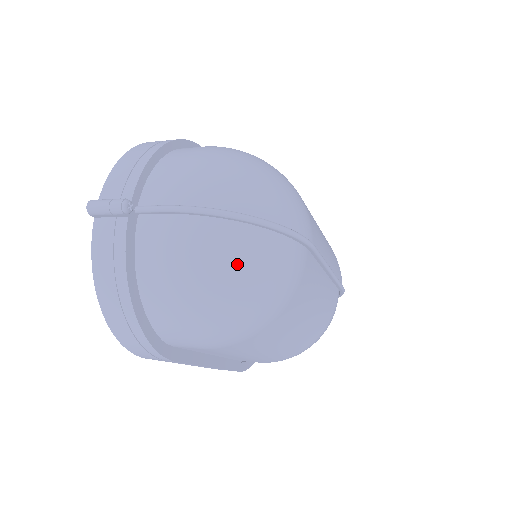
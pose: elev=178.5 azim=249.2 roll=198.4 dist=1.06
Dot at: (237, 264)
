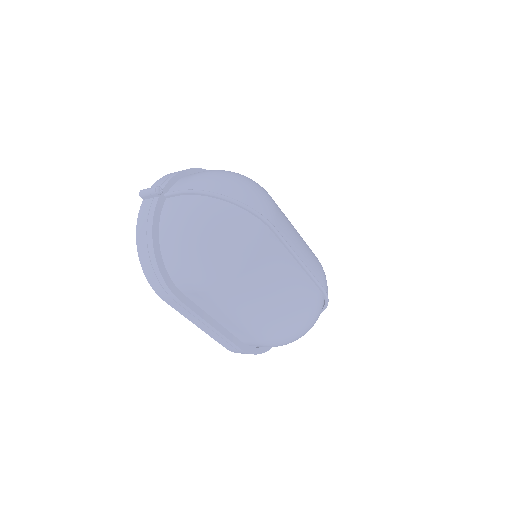
Dot at: (214, 223)
